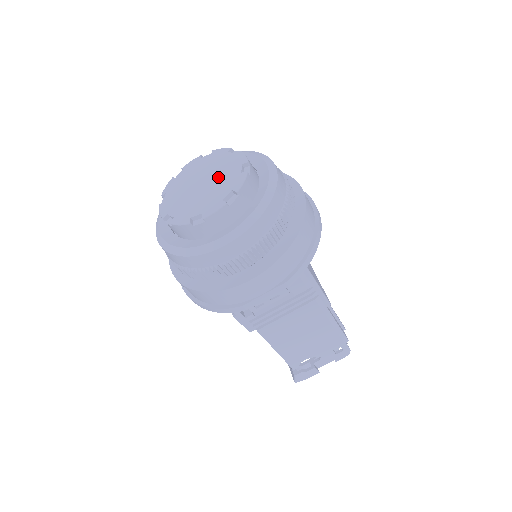
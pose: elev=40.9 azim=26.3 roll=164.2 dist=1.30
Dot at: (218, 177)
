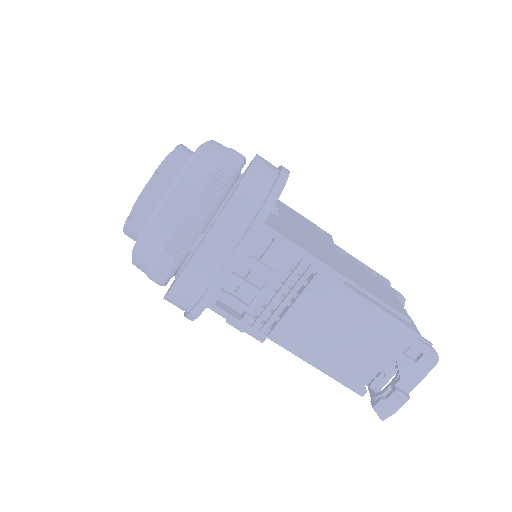
Dot at: occluded
